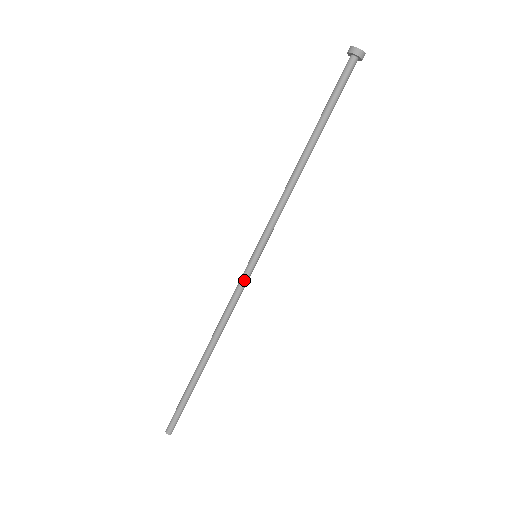
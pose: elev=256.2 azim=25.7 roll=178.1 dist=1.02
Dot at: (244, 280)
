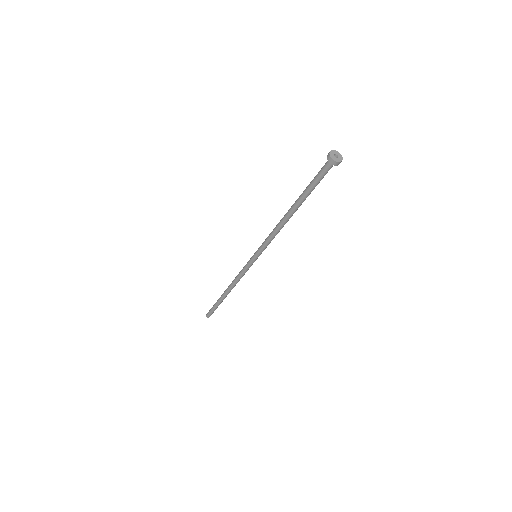
Dot at: (247, 266)
